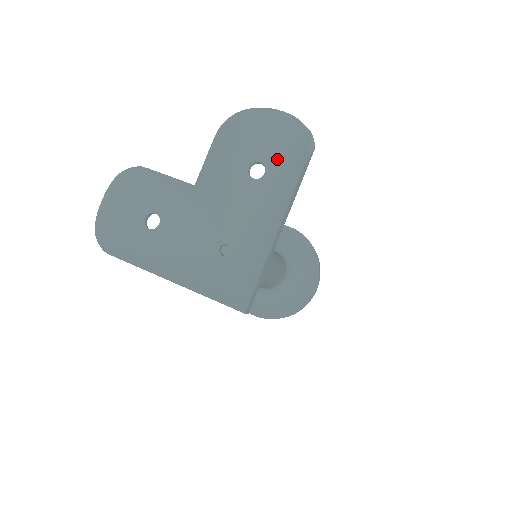
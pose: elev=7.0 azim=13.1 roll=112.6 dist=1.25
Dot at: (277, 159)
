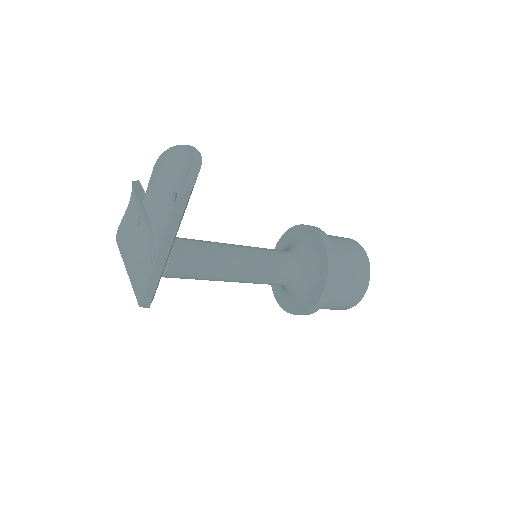
Dot at: occluded
